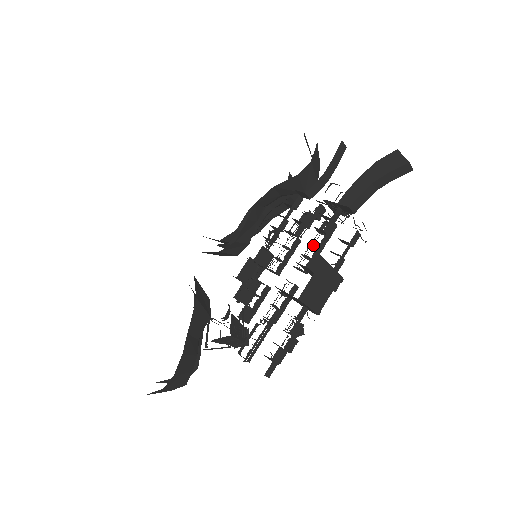
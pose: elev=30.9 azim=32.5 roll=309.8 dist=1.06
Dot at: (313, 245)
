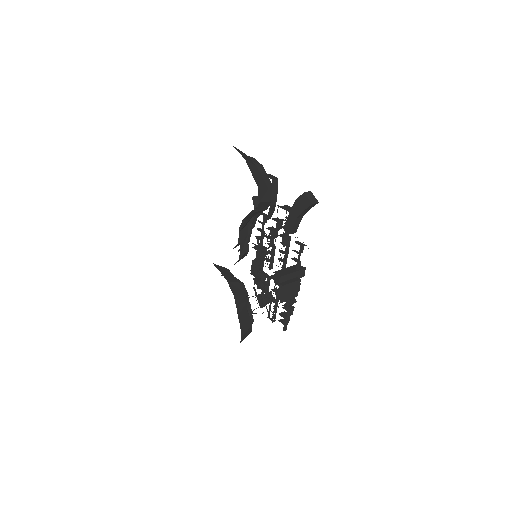
Dot at: (282, 251)
